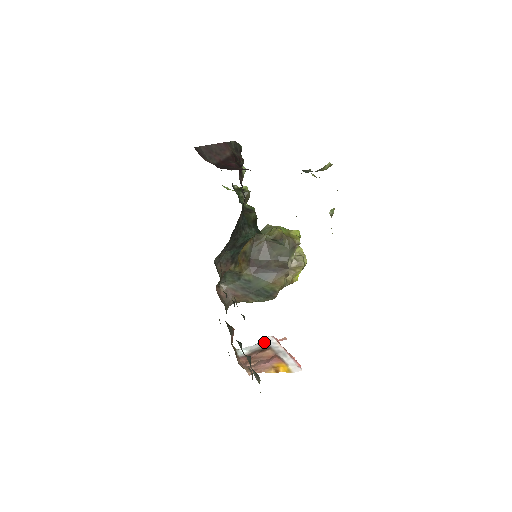
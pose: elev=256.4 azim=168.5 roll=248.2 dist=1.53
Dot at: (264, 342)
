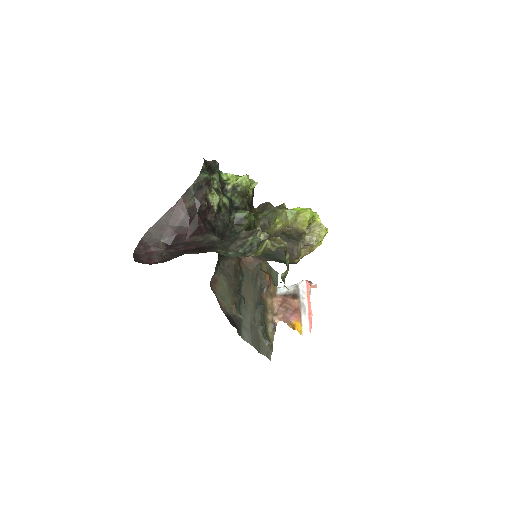
Dot at: (297, 287)
